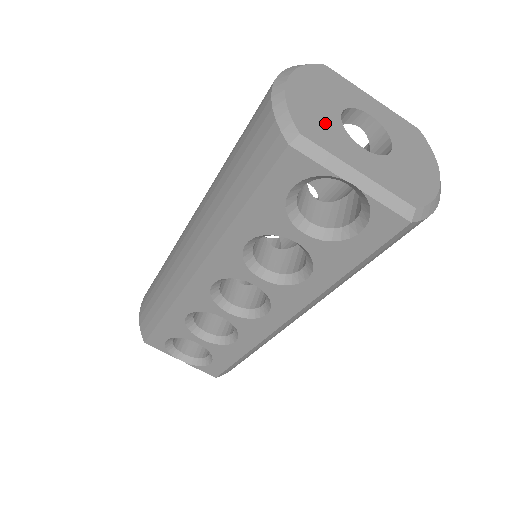
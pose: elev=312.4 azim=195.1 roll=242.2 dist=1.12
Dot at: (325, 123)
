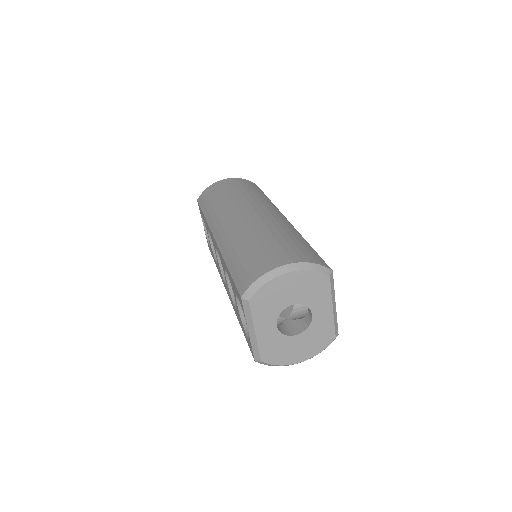
Dot at: (273, 304)
